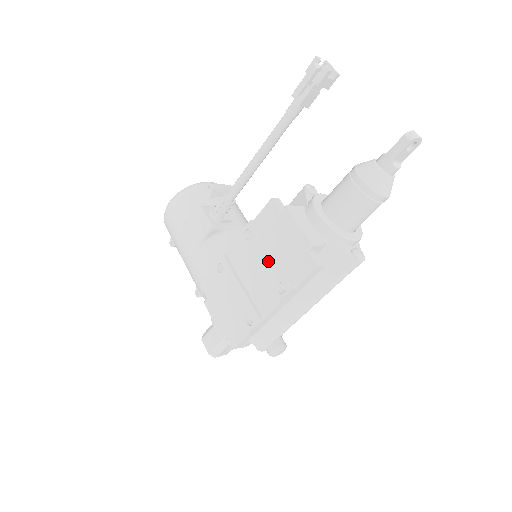
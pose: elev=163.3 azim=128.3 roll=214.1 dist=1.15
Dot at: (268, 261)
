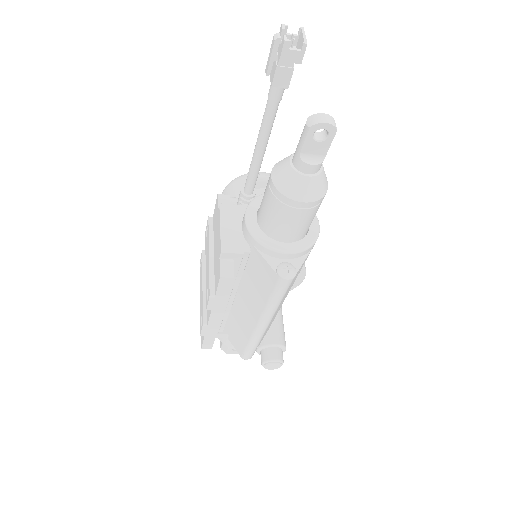
Dot at: (207, 263)
